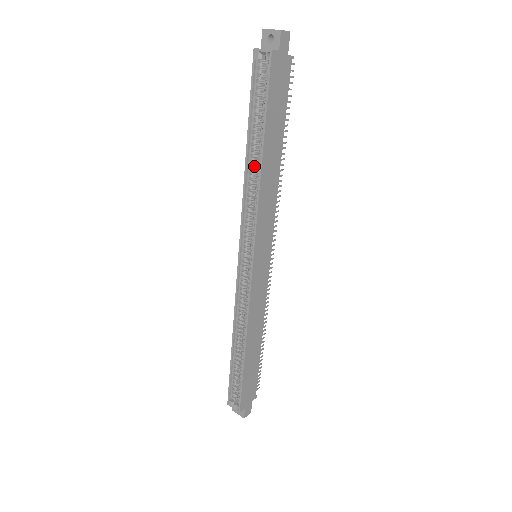
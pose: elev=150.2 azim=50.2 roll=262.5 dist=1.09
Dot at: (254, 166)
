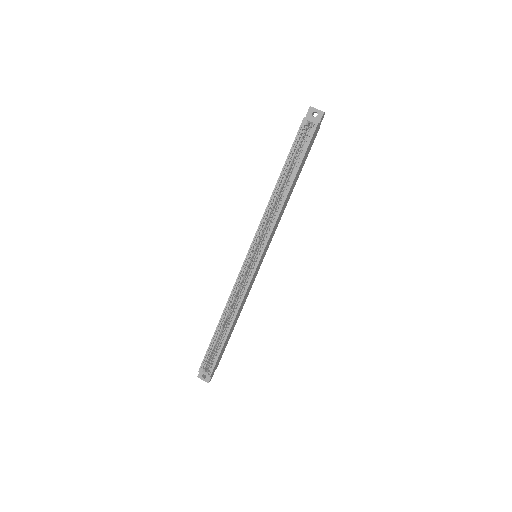
Dot at: (279, 193)
